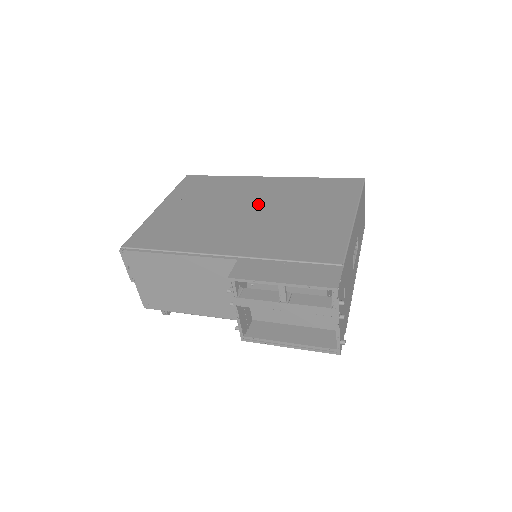
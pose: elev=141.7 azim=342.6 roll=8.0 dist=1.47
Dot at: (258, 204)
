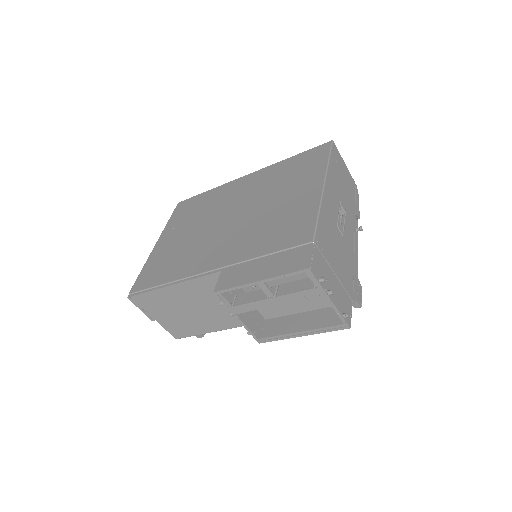
Dot at: (237, 207)
